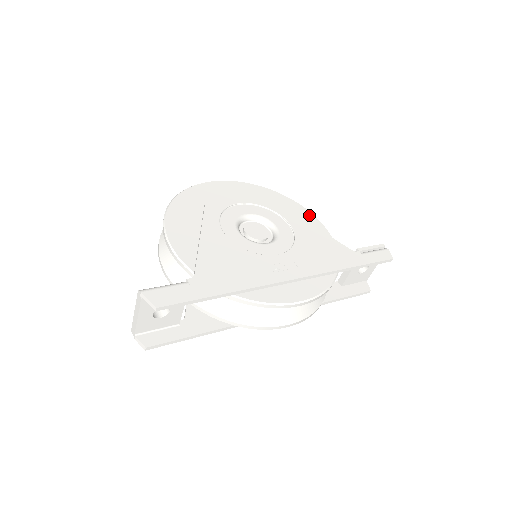
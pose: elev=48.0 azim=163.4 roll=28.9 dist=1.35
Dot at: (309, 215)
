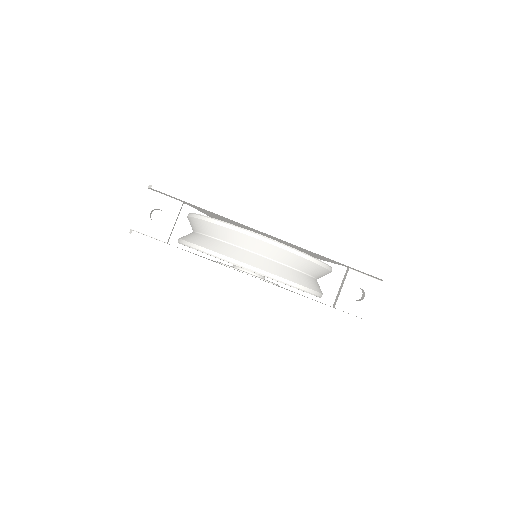
Dot at: occluded
